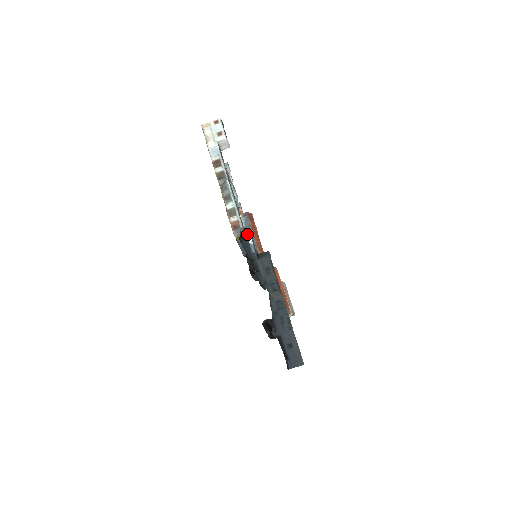
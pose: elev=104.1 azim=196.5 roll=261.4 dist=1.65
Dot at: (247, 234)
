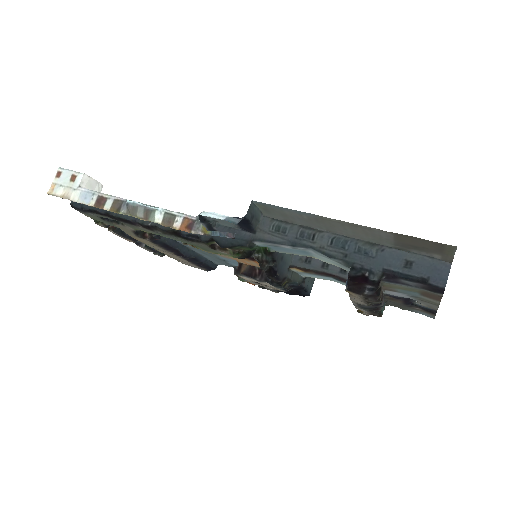
Dot at: (209, 216)
